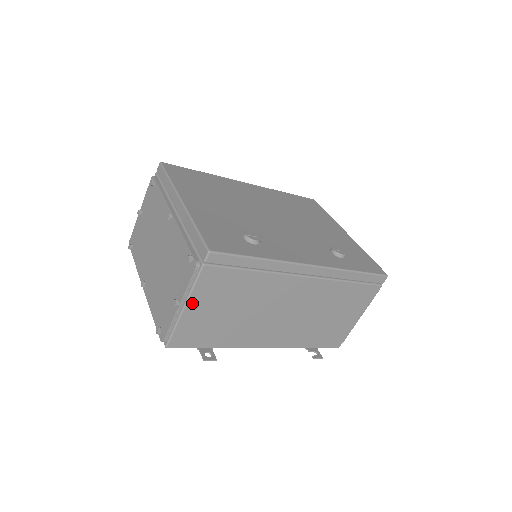
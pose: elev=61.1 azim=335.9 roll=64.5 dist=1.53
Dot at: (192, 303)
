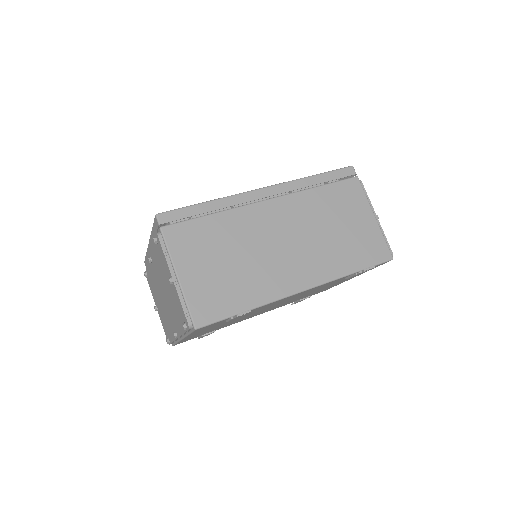
Dot at: (181, 268)
